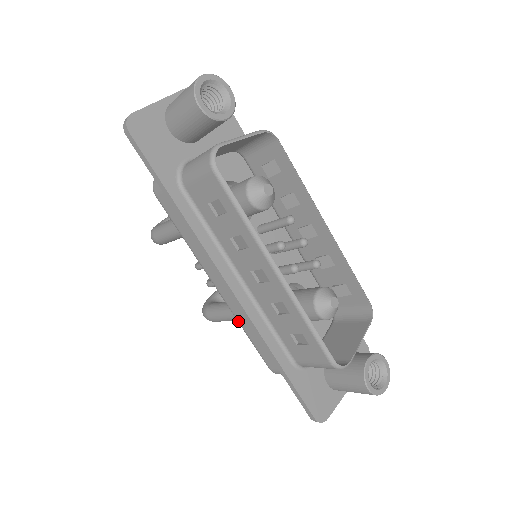
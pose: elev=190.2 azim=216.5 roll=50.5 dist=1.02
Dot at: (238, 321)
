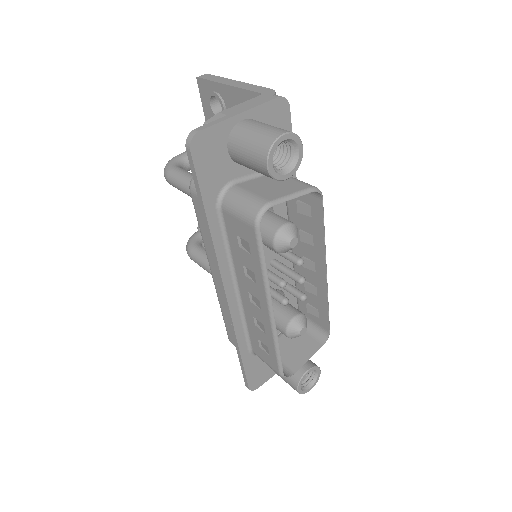
Dot at: (219, 303)
